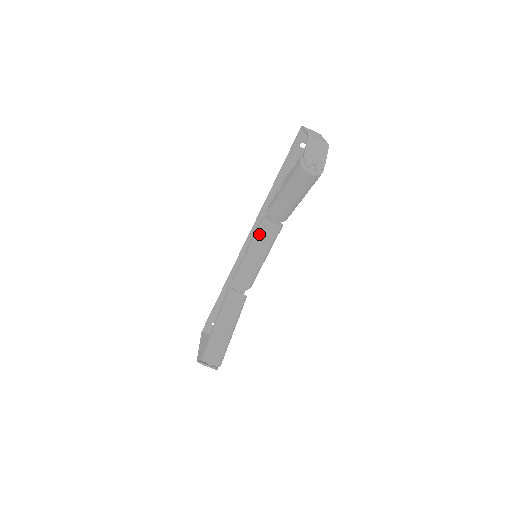
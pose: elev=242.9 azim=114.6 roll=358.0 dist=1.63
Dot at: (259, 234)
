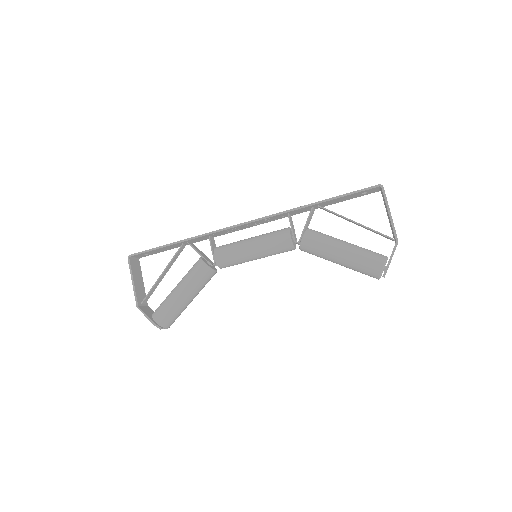
Dot at: (277, 249)
